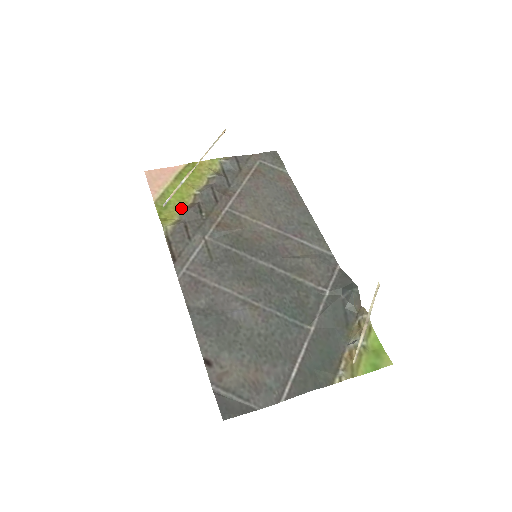
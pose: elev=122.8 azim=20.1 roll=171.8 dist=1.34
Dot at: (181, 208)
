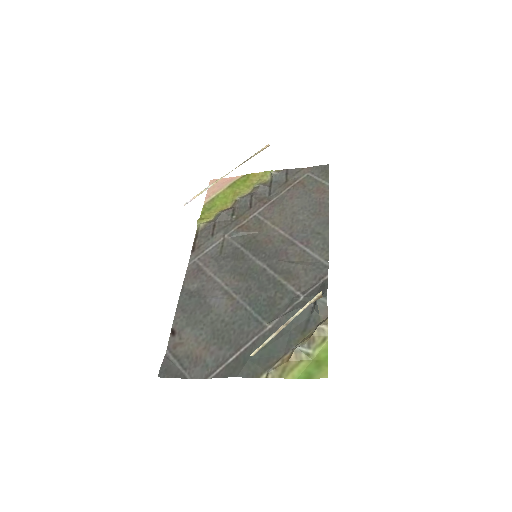
Dot at: (220, 211)
